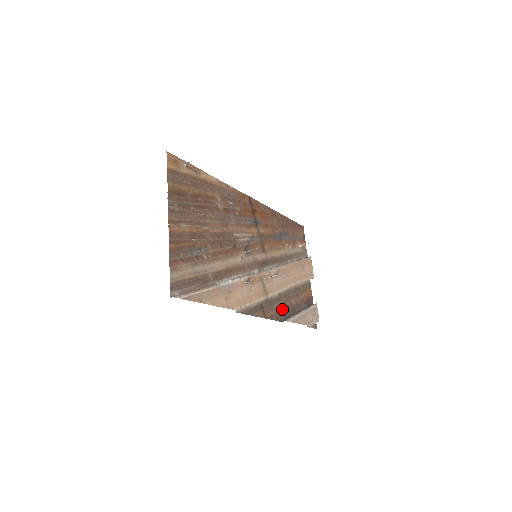
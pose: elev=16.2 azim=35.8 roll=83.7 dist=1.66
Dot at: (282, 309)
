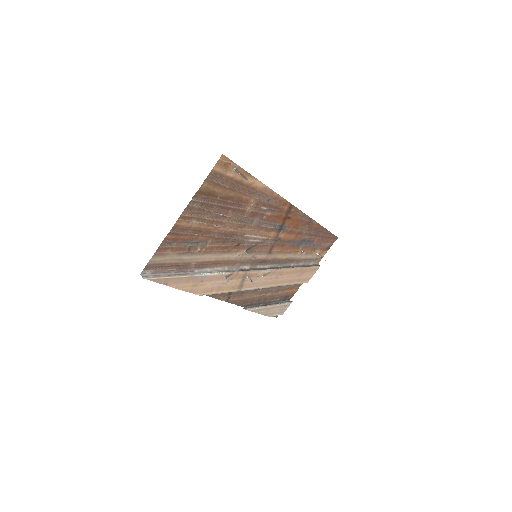
Dot at: (251, 298)
